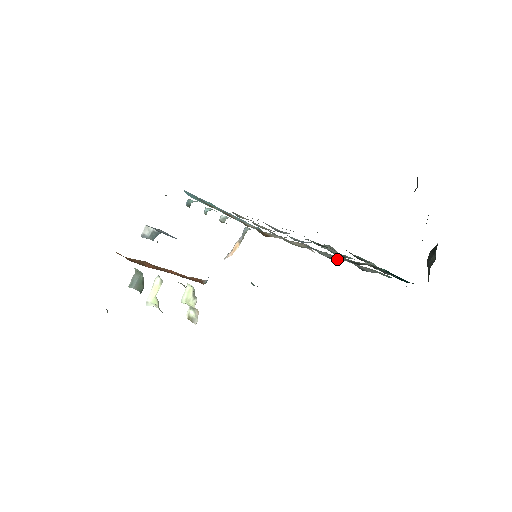
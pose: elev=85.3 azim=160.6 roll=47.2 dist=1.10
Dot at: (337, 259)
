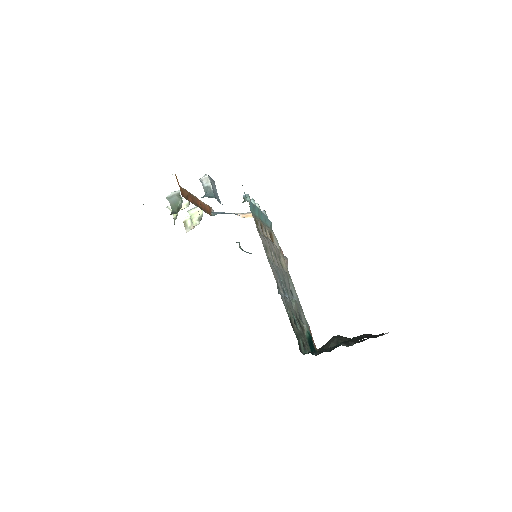
Dot at: (294, 296)
